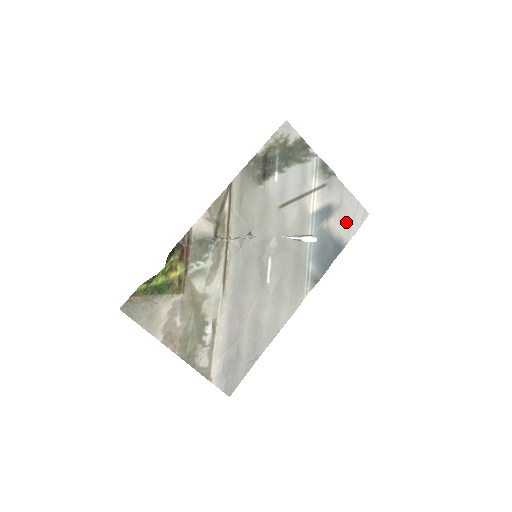
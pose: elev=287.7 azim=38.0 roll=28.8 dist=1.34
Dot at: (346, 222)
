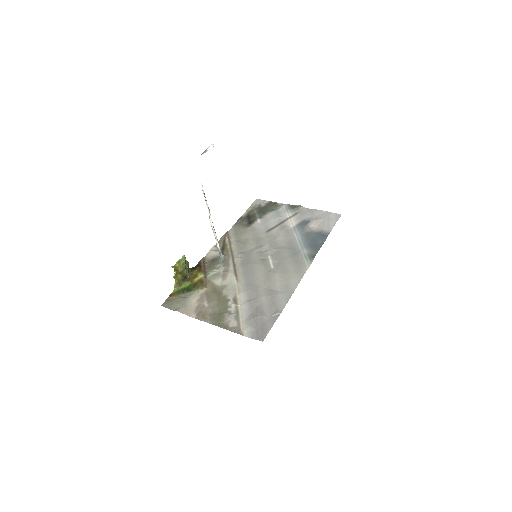
Dot at: (323, 223)
